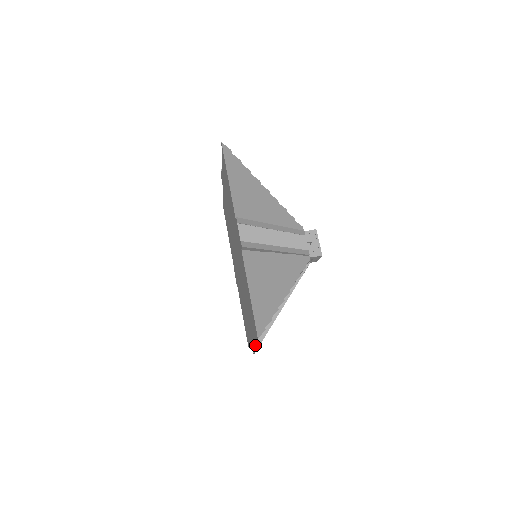
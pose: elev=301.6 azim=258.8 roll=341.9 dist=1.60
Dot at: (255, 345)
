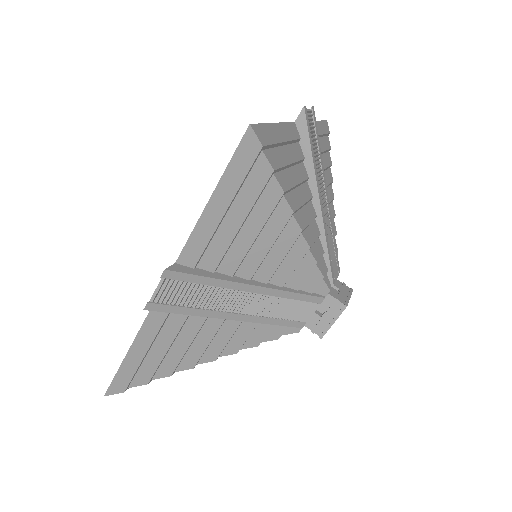
Dot at: occluded
